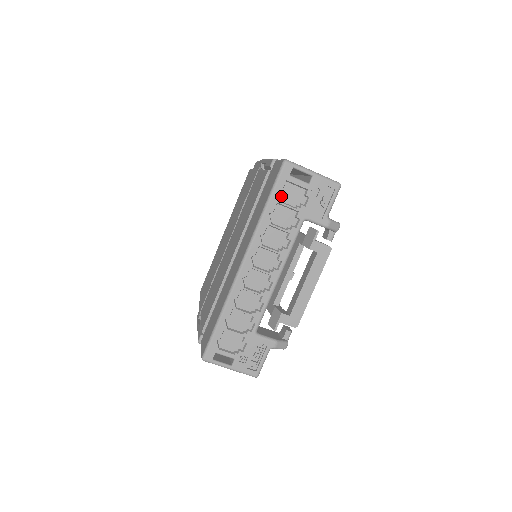
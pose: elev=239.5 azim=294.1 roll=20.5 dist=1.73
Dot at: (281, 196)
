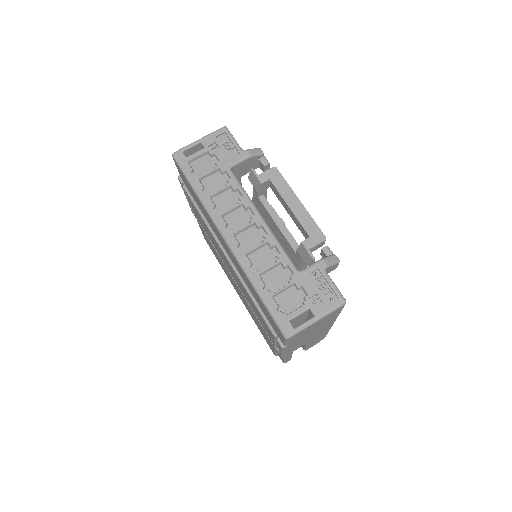
Dot at: (197, 174)
